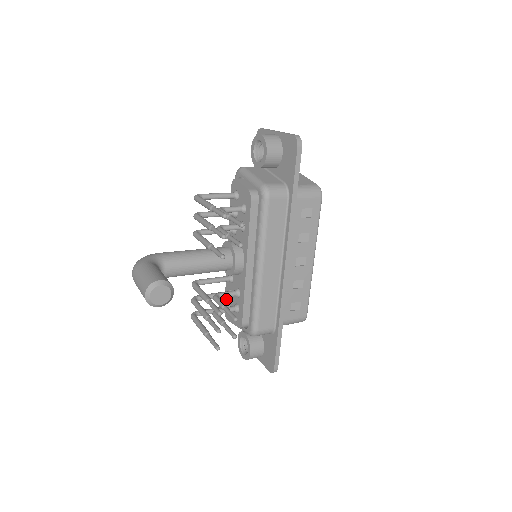
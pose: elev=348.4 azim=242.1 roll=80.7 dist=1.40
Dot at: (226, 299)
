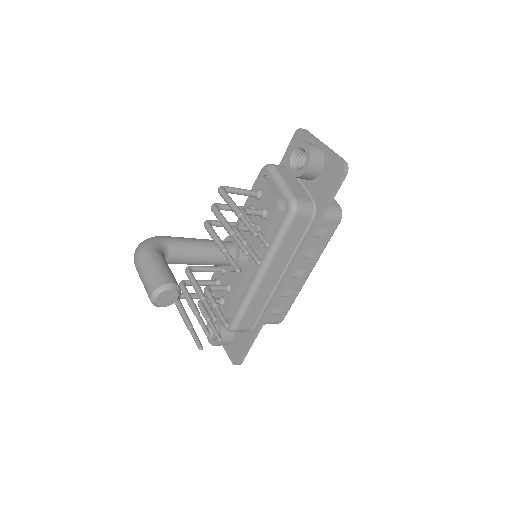
Dot at: occluded
